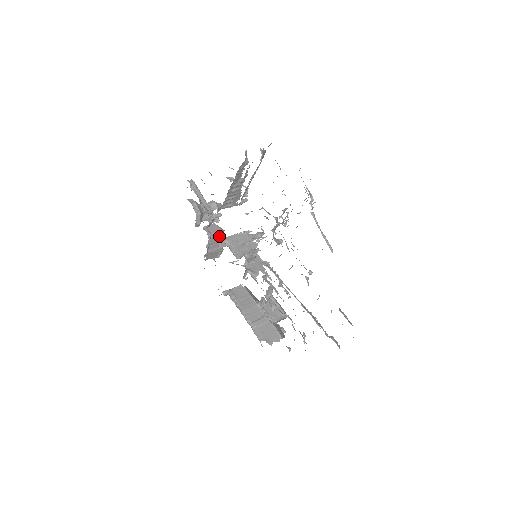
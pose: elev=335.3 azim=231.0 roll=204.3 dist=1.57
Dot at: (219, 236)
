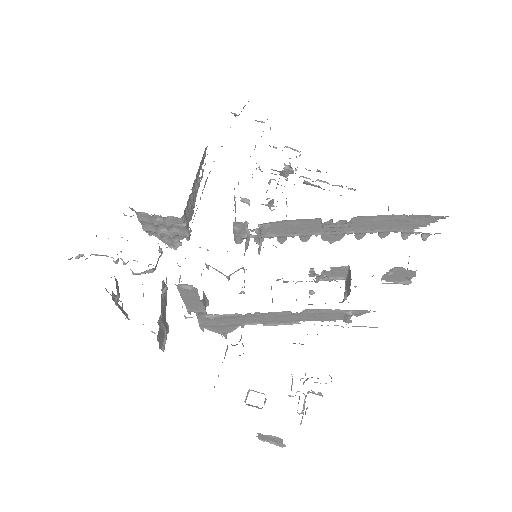
Dot at: (166, 294)
